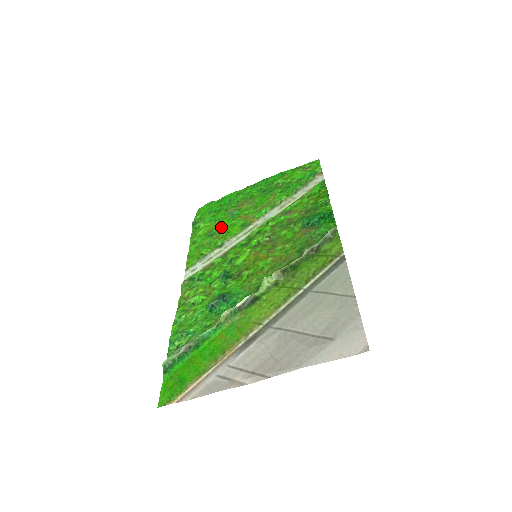
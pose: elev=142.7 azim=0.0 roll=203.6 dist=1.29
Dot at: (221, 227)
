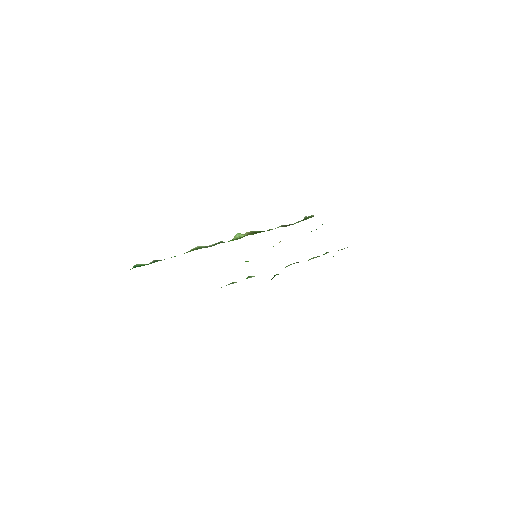
Dot at: occluded
